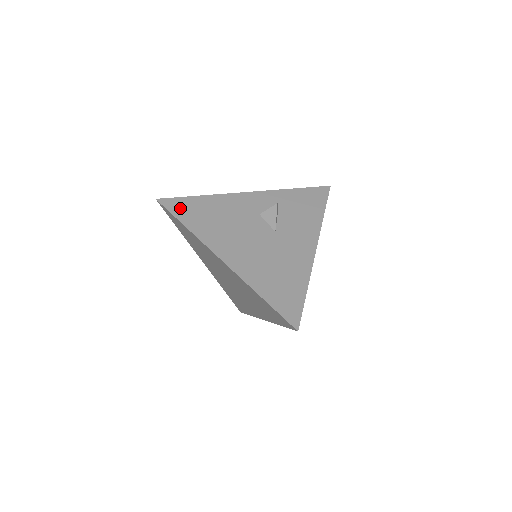
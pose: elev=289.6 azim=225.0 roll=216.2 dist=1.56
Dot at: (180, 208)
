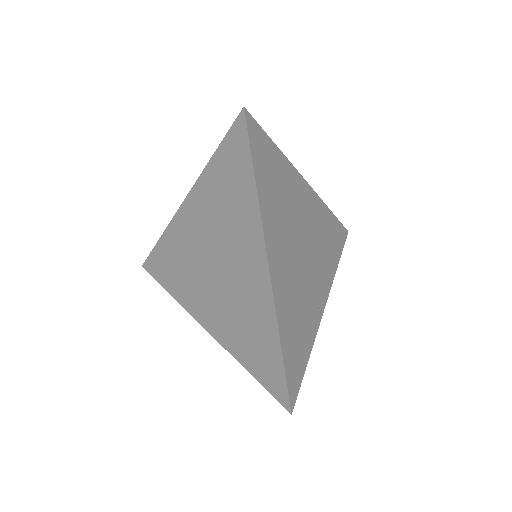
Dot at: occluded
